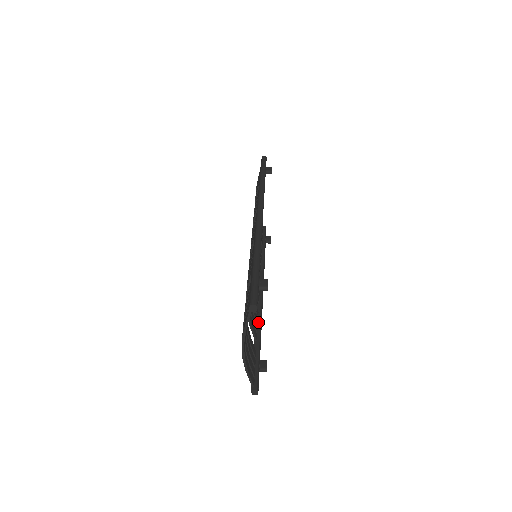
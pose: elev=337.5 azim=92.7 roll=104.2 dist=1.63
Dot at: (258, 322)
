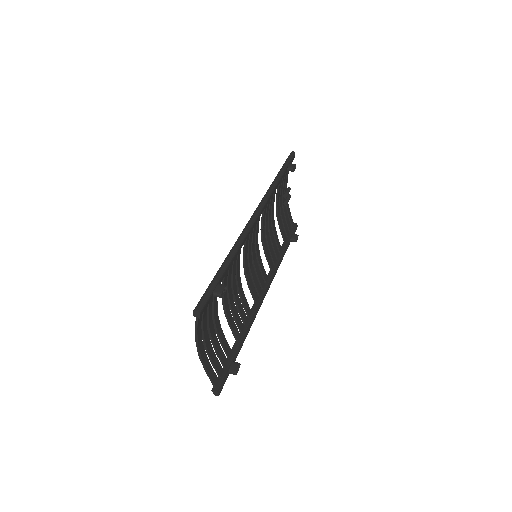
Dot at: (247, 323)
